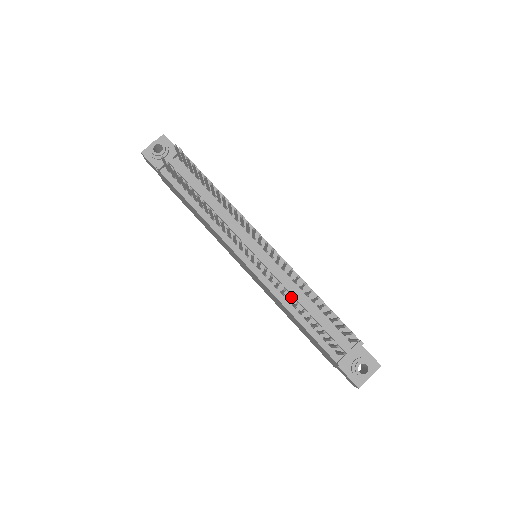
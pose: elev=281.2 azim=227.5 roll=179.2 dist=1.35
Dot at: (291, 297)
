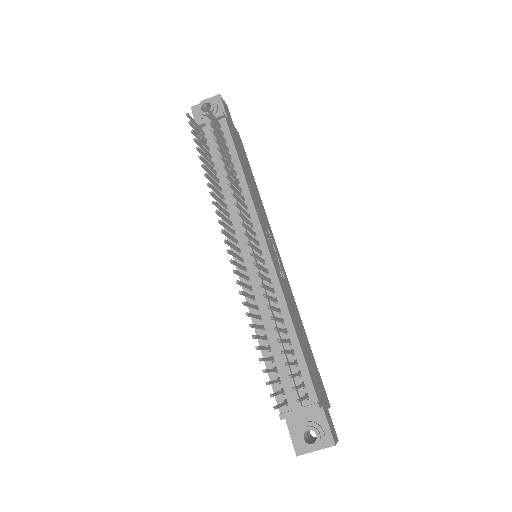
Dot at: (246, 315)
